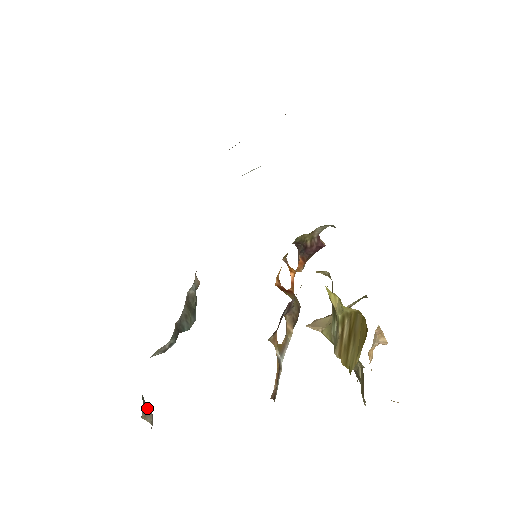
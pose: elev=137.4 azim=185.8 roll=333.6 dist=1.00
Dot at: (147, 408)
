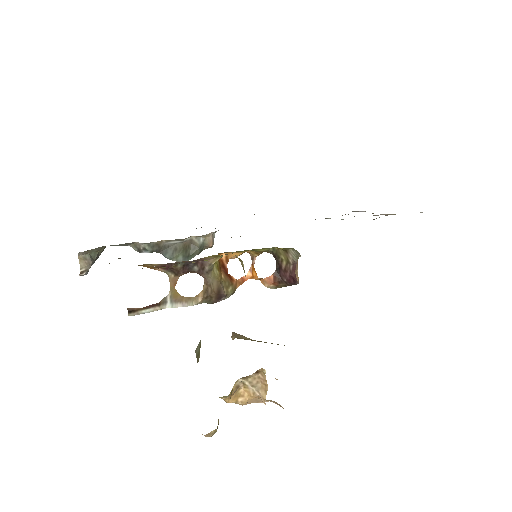
Dot at: (89, 259)
